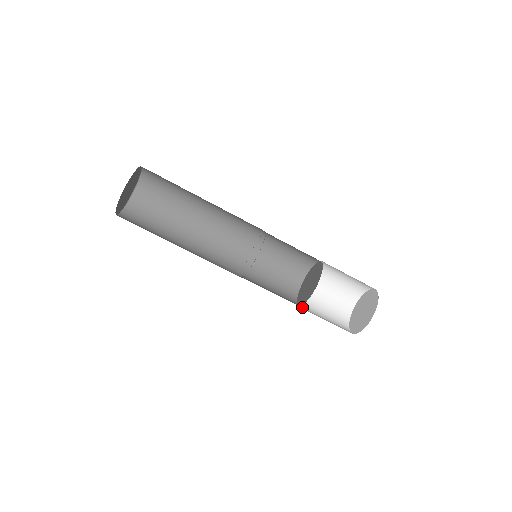
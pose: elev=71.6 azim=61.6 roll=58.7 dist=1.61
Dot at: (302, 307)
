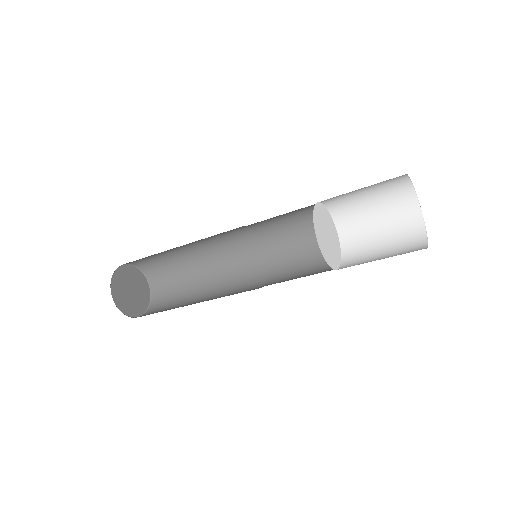
Dot at: (346, 238)
